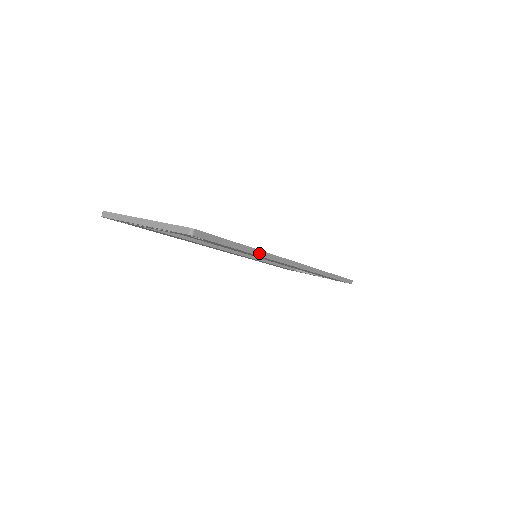
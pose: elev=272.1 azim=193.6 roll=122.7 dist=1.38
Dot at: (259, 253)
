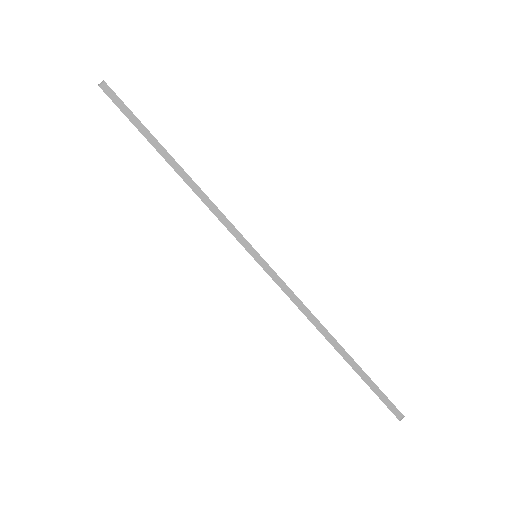
Dot at: (193, 186)
